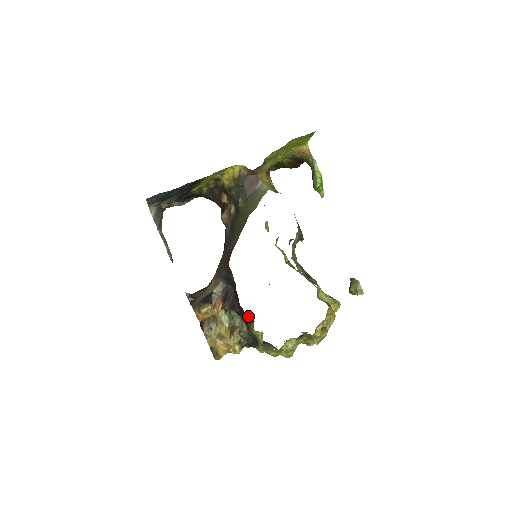
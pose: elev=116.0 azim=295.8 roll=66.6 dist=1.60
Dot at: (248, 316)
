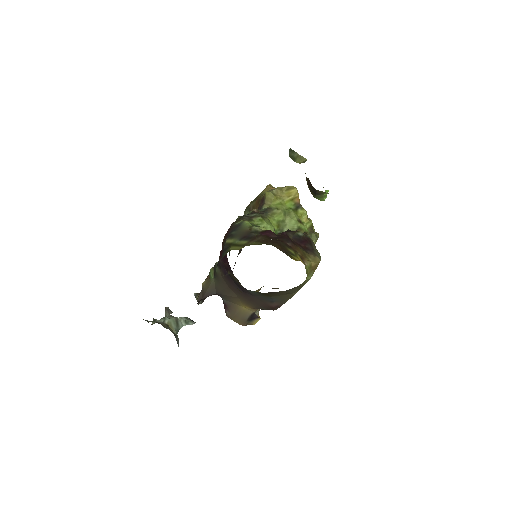
Dot at: occluded
